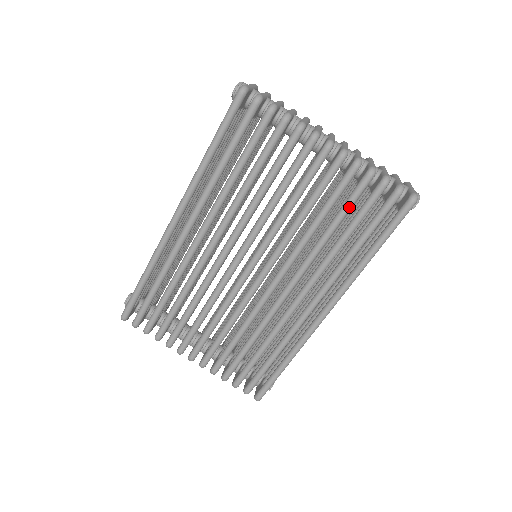
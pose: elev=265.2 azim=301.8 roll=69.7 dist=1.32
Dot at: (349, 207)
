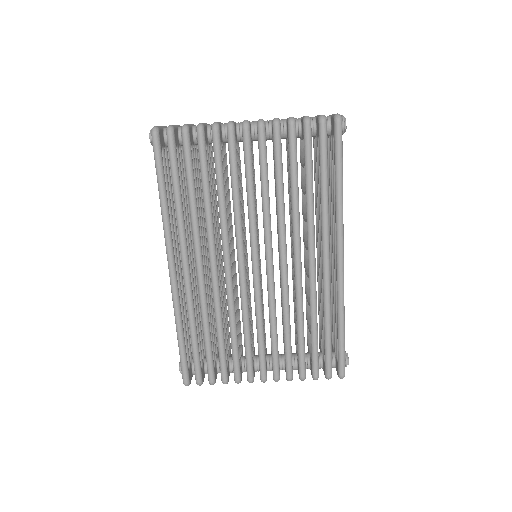
Dot at: (295, 160)
